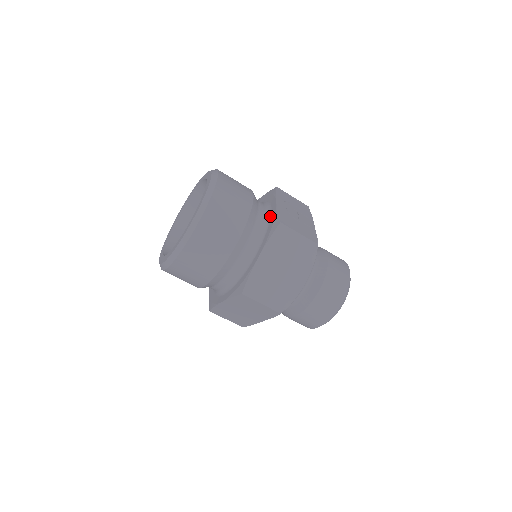
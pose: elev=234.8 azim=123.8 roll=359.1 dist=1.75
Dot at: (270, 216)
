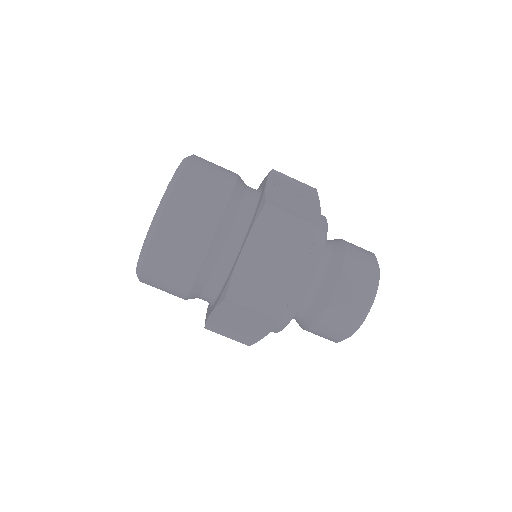
Dot at: (259, 200)
